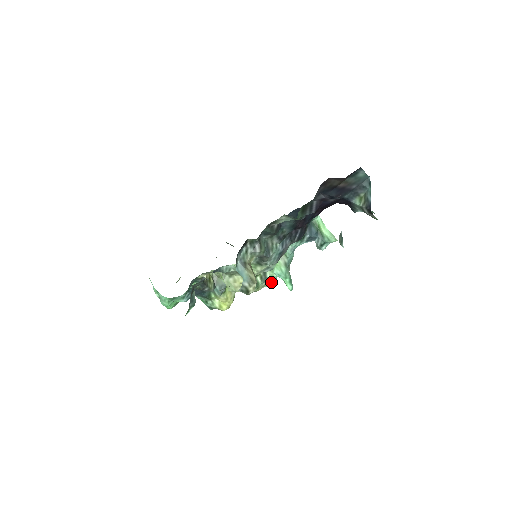
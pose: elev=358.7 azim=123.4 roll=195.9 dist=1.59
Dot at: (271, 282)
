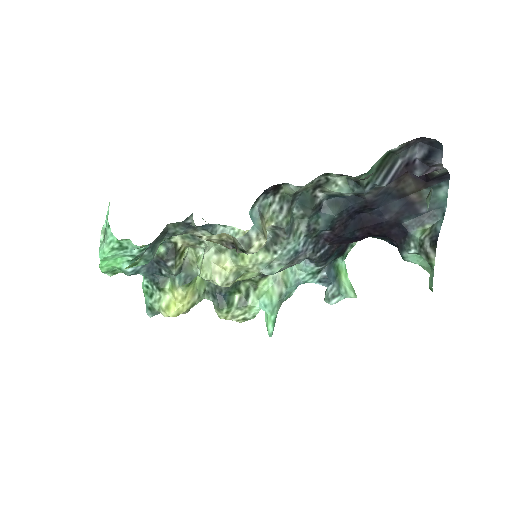
Dot at: (246, 317)
